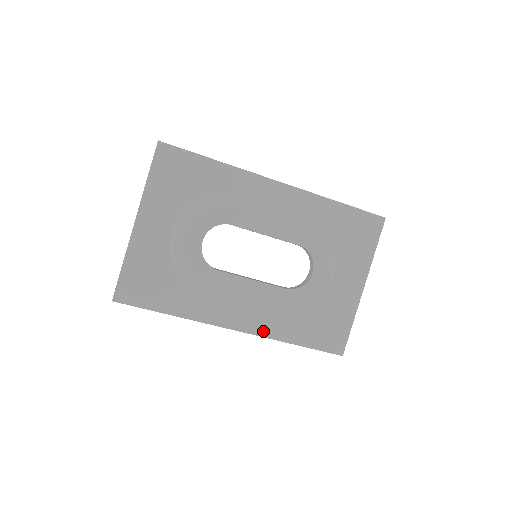
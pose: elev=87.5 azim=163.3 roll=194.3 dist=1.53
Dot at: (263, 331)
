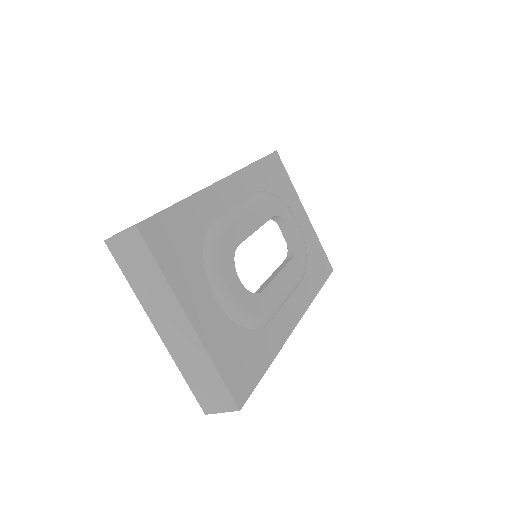
Dot at: (305, 305)
